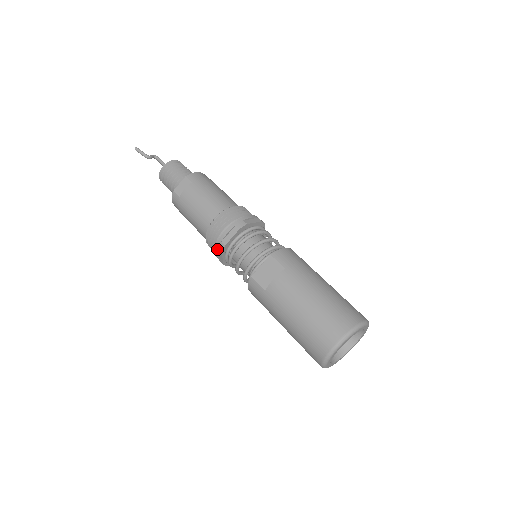
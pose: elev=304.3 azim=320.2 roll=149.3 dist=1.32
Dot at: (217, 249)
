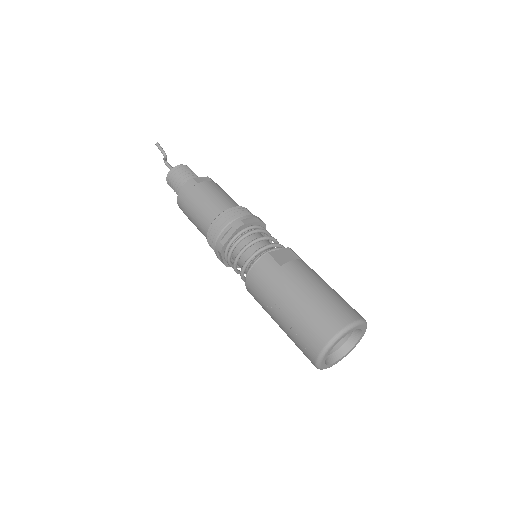
Dot at: (231, 225)
